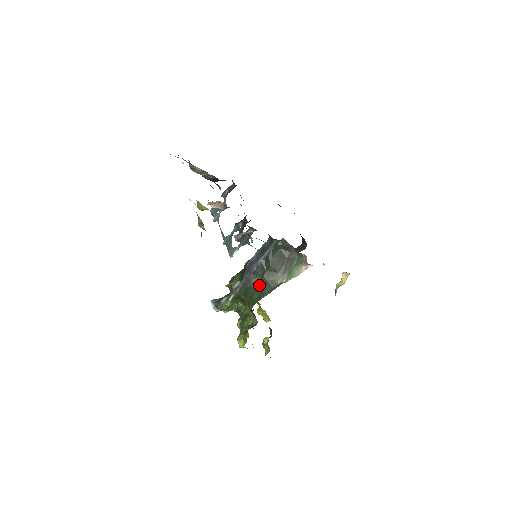
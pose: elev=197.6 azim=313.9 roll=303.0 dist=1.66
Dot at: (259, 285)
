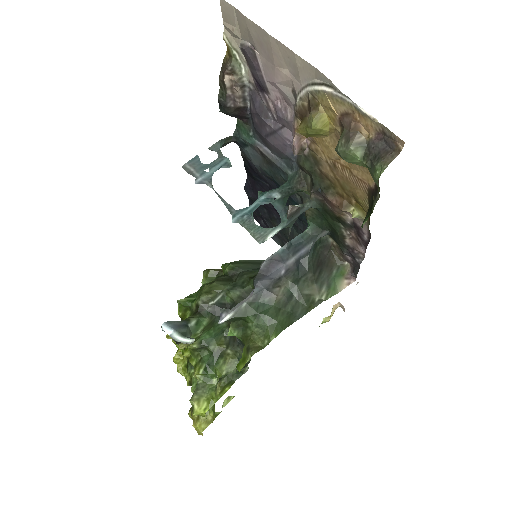
Dot at: (287, 299)
